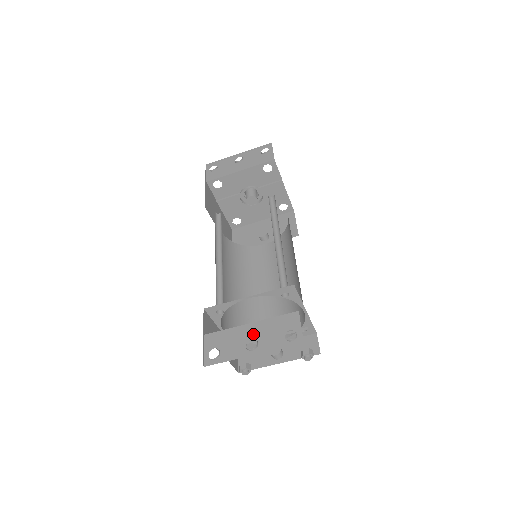
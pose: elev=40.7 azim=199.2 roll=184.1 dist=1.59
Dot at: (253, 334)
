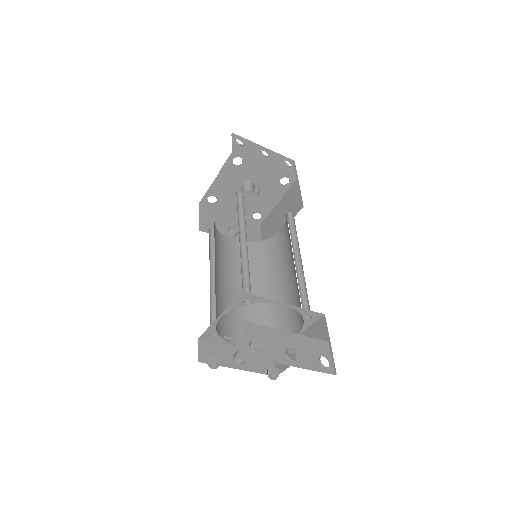
Dot at: (291, 344)
